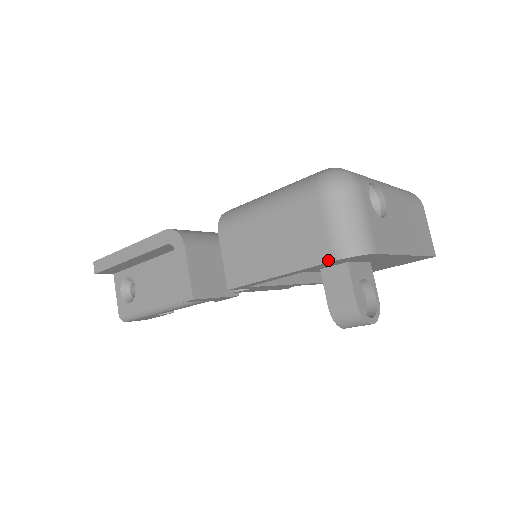
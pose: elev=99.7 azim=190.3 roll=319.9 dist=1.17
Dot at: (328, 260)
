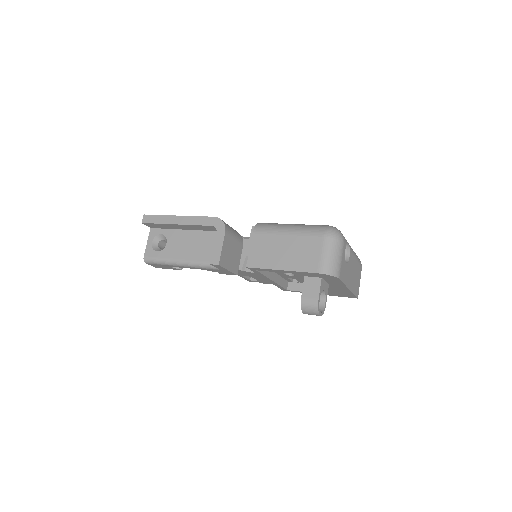
Dot at: (316, 272)
